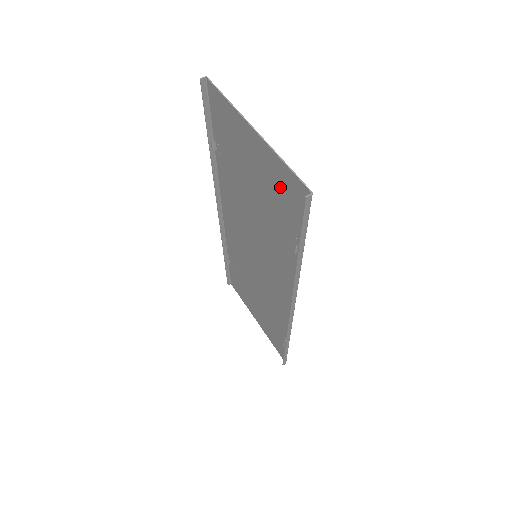
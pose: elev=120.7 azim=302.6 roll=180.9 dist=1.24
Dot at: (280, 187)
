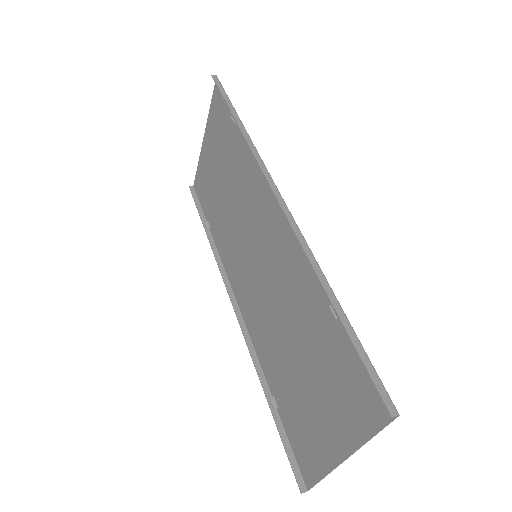
Dot at: (217, 123)
